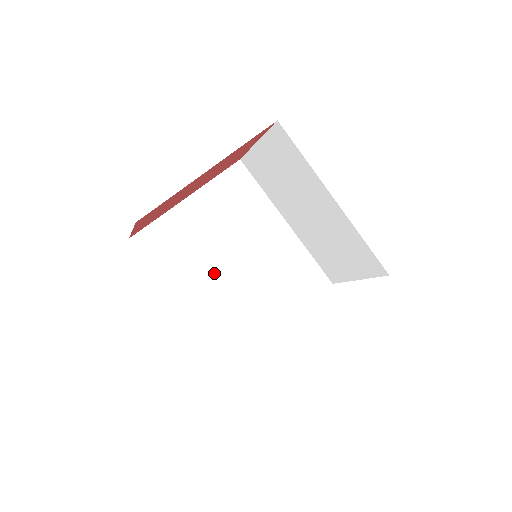
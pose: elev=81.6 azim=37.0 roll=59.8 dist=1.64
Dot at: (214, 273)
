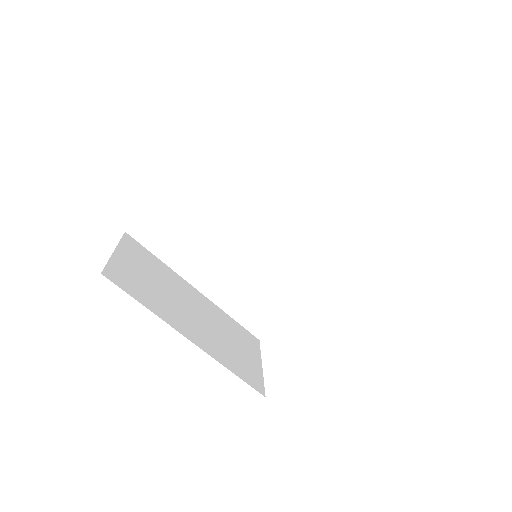
Dot at: (223, 252)
